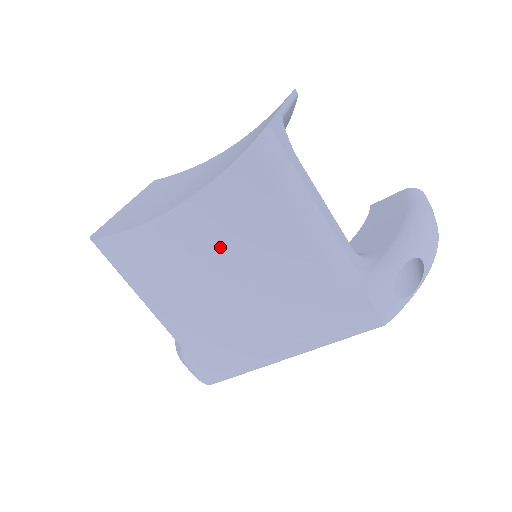
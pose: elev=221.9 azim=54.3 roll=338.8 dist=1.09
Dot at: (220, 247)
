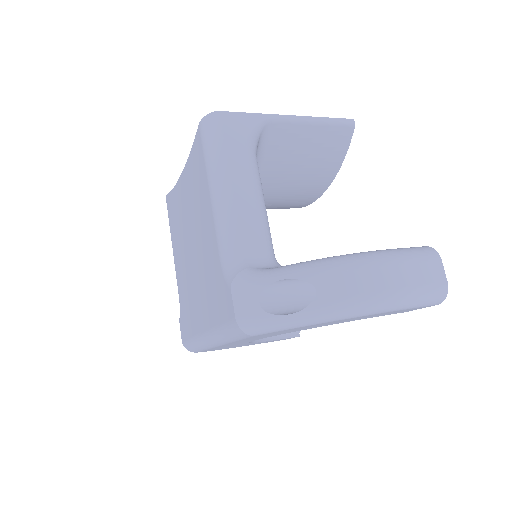
Dot at: (190, 212)
